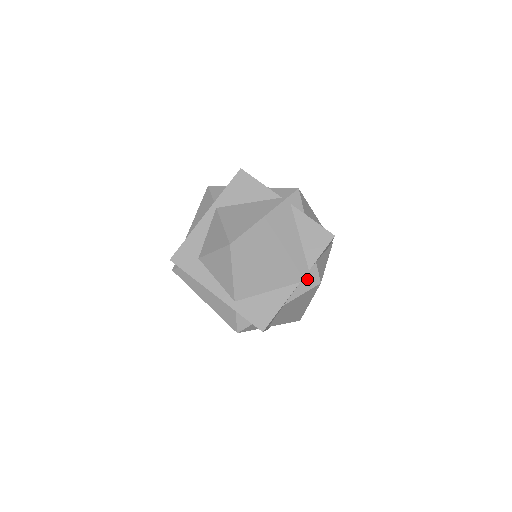
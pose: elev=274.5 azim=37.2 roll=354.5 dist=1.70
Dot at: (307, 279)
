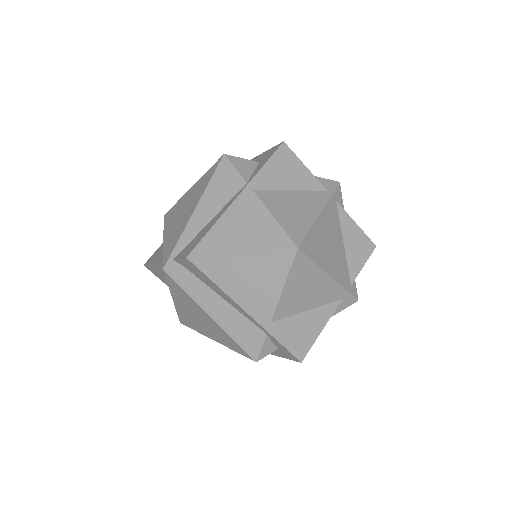
Dot at: (349, 296)
